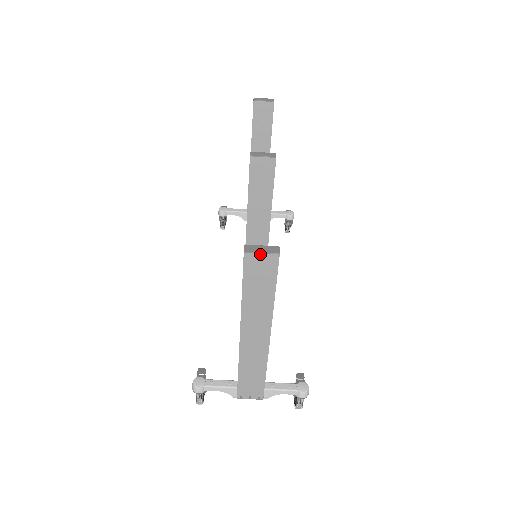
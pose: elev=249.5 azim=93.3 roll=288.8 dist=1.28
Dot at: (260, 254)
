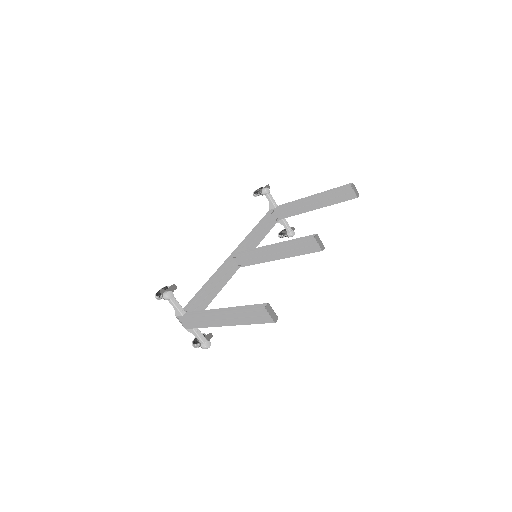
Dot at: (269, 313)
